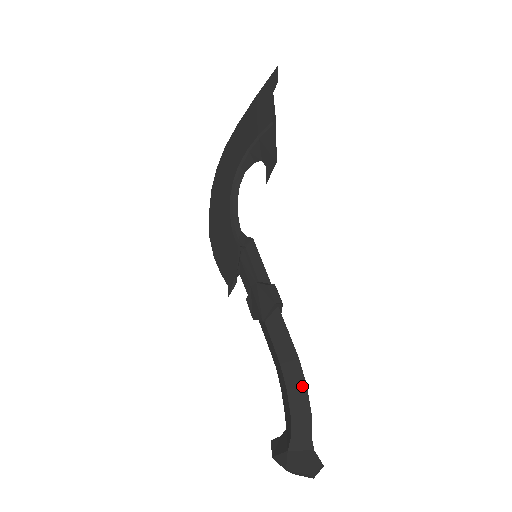
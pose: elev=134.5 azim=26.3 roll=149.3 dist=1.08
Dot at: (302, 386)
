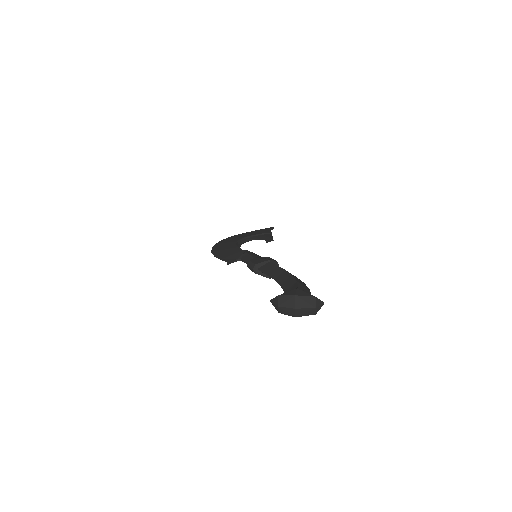
Dot at: (301, 281)
